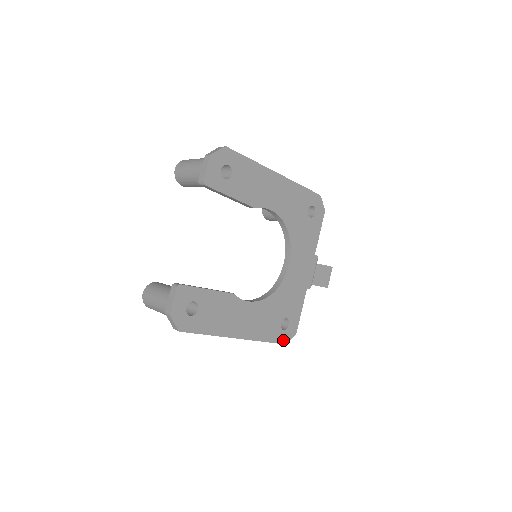
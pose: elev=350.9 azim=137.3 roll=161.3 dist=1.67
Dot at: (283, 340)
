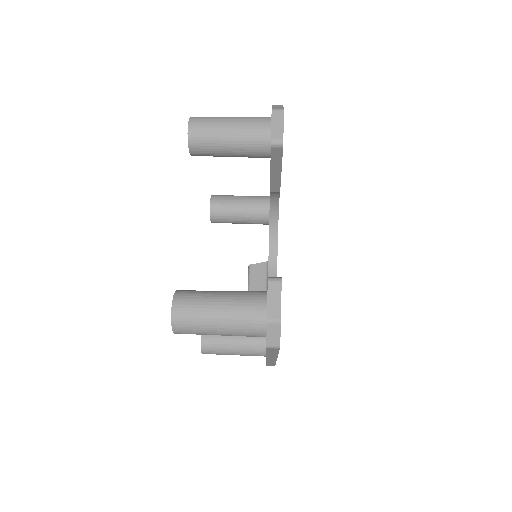
Dot at: occluded
